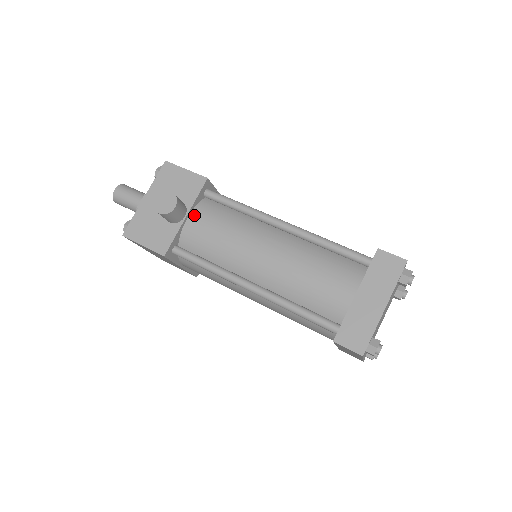
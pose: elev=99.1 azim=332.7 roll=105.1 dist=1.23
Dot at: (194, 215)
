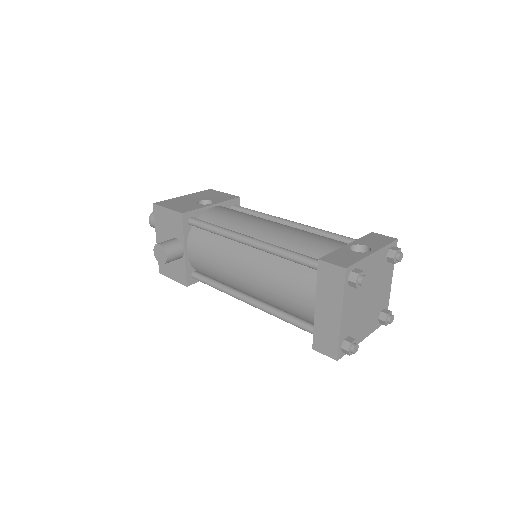
Dot at: (189, 247)
